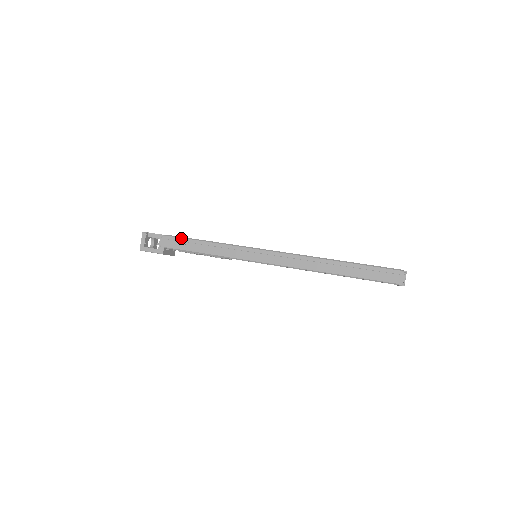
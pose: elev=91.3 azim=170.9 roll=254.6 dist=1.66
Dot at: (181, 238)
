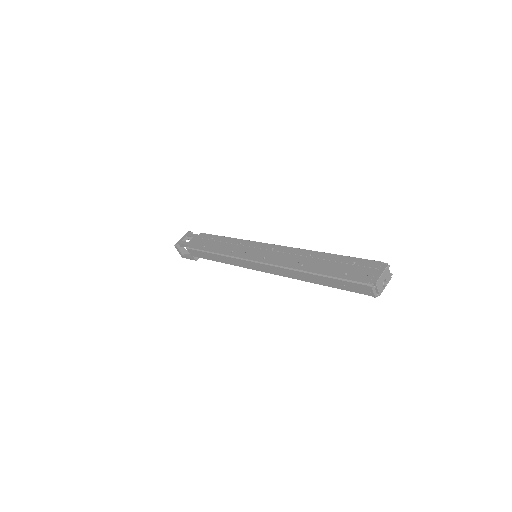
Dot at: (197, 251)
